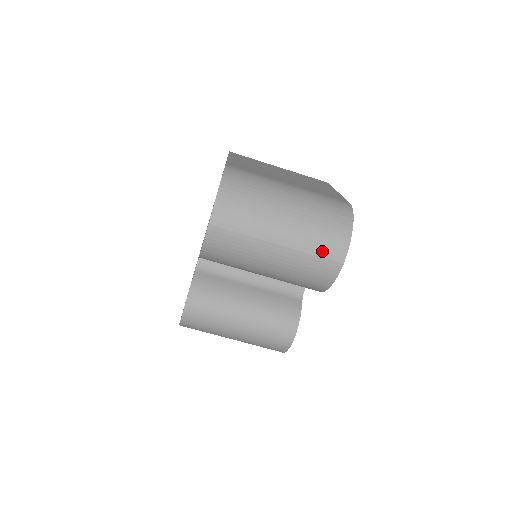
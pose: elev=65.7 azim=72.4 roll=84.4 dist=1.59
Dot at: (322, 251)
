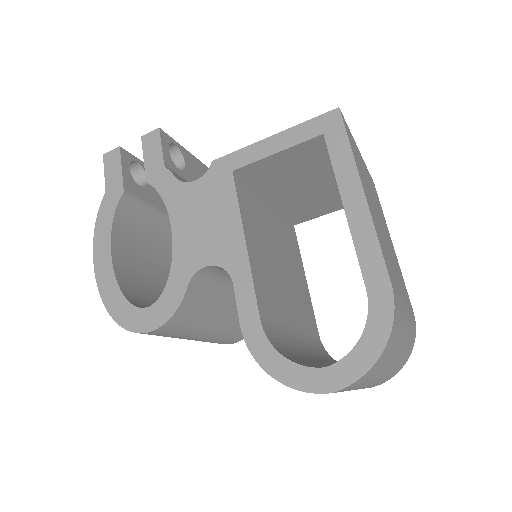
Dot at: occluded
